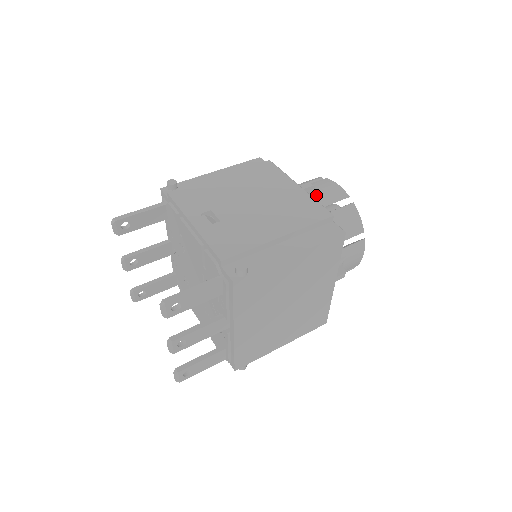
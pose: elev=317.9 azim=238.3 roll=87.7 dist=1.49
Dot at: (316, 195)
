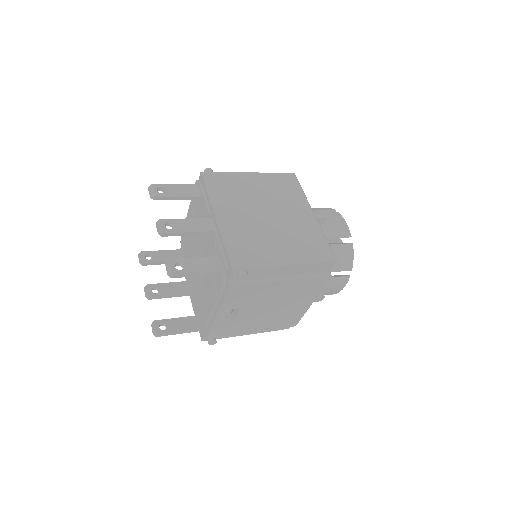
Dot at: occluded
